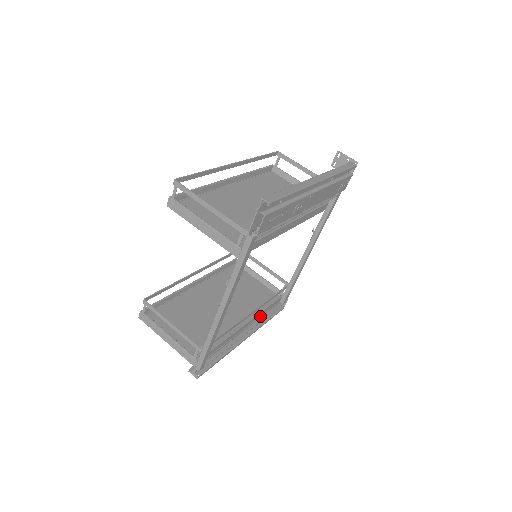
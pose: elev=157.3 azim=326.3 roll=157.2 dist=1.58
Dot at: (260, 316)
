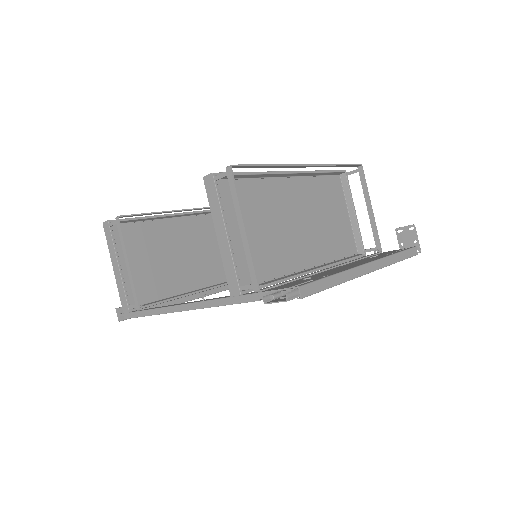
Dot at: occluded
